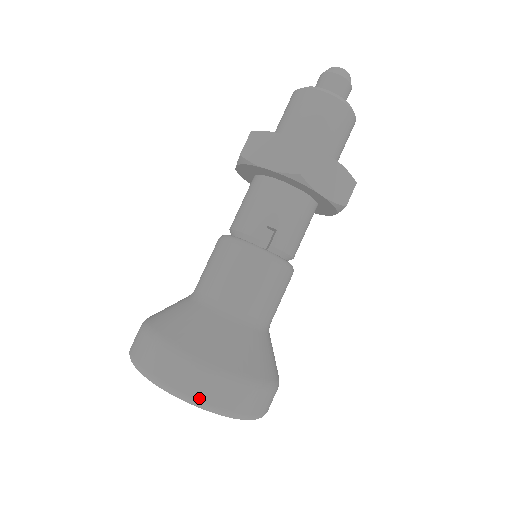
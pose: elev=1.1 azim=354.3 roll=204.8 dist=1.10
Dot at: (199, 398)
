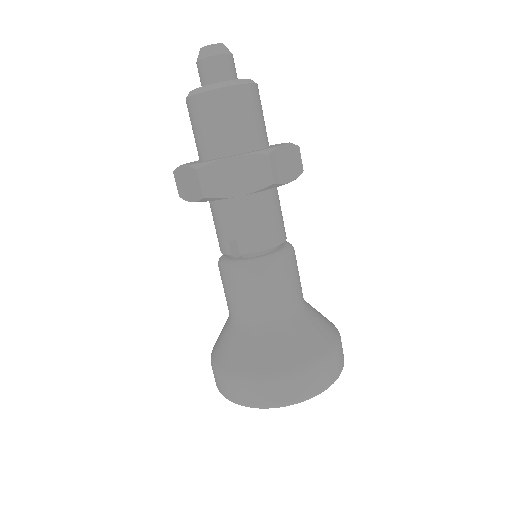
Dot at: (246, 403)
